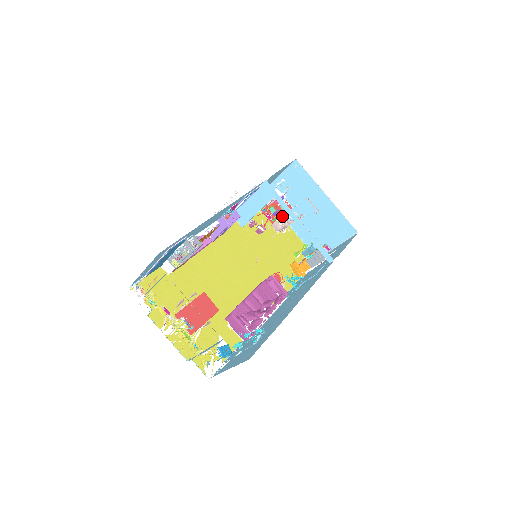
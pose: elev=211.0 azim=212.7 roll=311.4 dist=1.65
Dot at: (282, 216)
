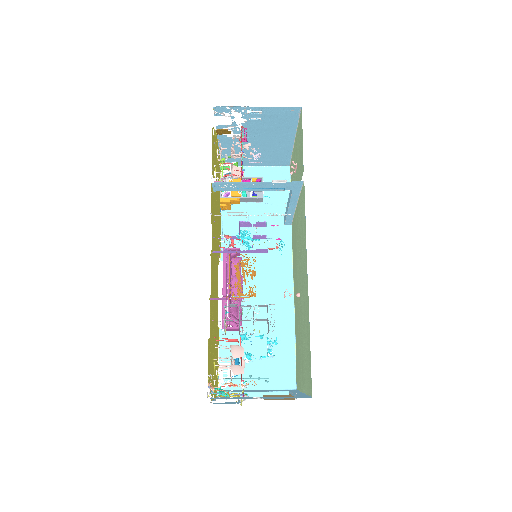
Dot at: occluded
